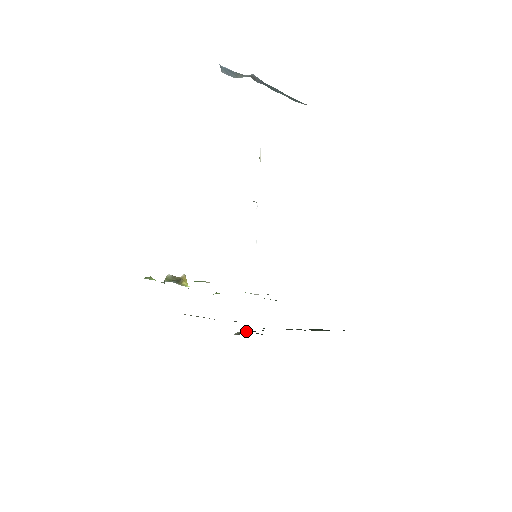
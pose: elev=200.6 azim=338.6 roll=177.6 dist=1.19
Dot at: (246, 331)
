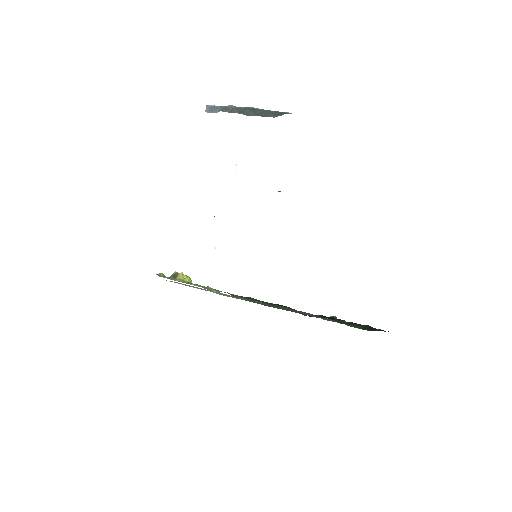
Dot at: occluded
